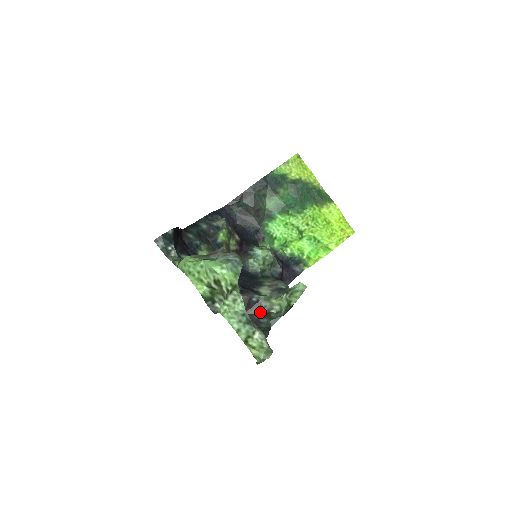
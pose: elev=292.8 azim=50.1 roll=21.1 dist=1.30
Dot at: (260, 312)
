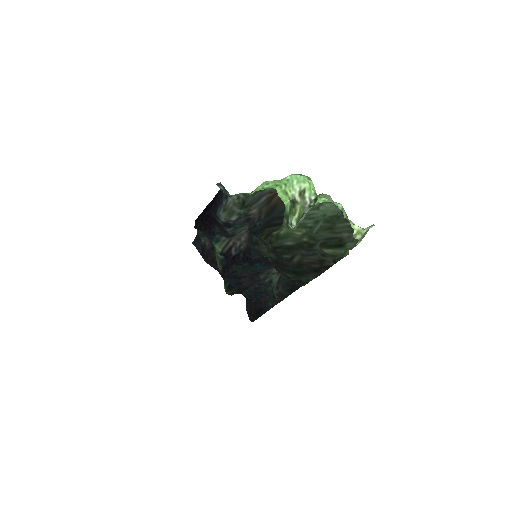
Dot at: occluded
